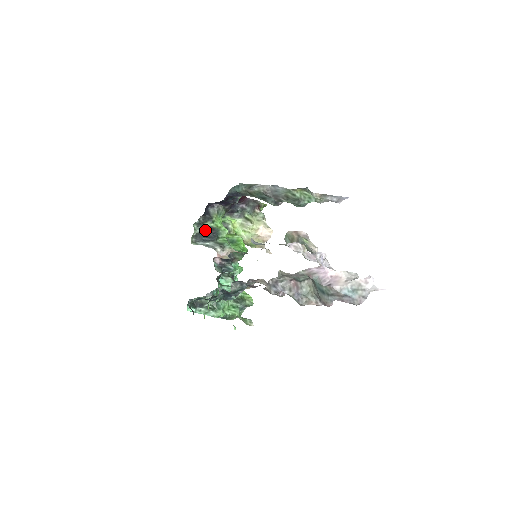
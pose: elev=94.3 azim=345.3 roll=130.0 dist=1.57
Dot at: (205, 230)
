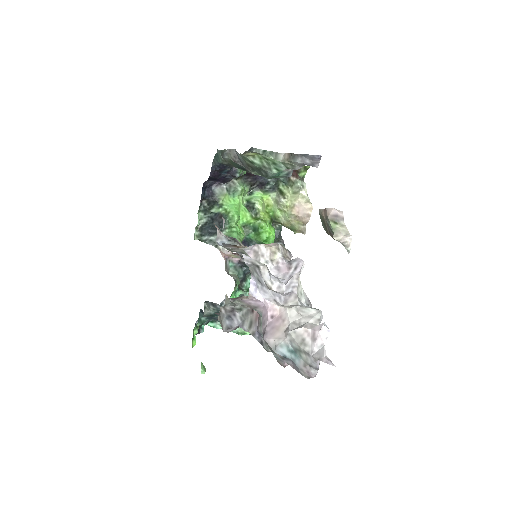
Dot at: (212, 218)
